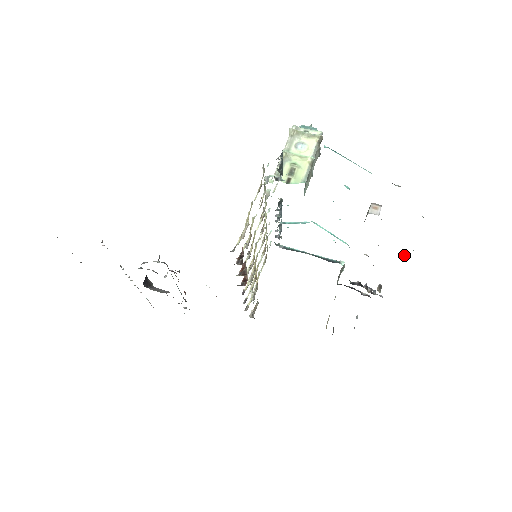
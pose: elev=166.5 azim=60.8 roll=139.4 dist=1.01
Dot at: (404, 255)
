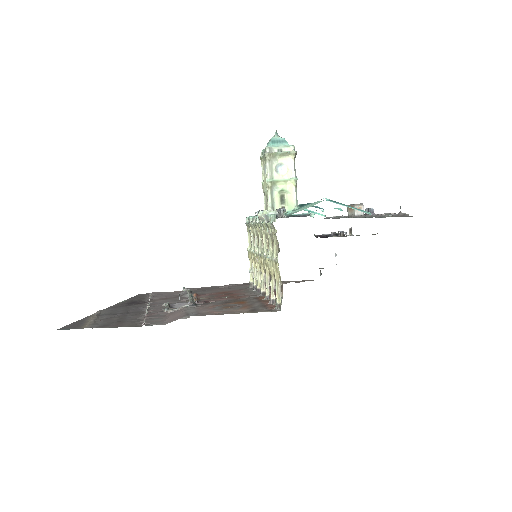
Dot at: (373, 214)
